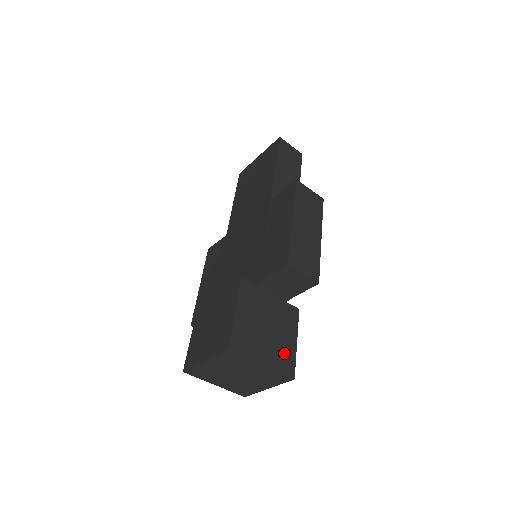
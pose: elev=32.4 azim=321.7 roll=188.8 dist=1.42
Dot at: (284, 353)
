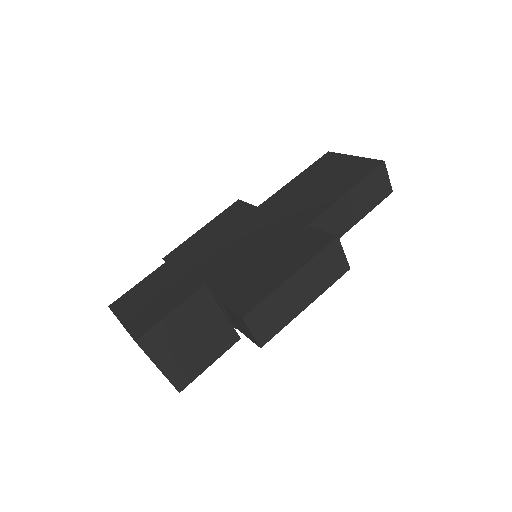
Dot at: (189, 368)
